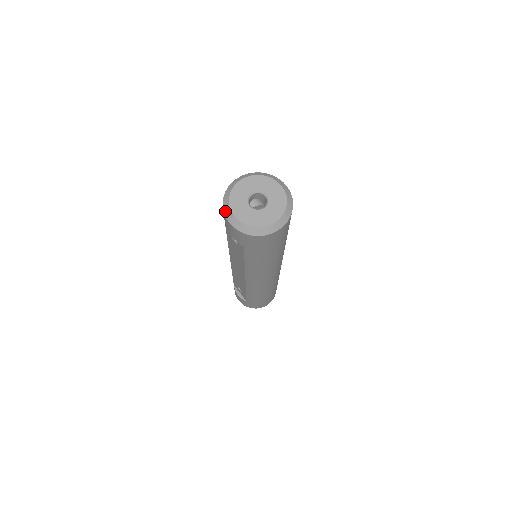
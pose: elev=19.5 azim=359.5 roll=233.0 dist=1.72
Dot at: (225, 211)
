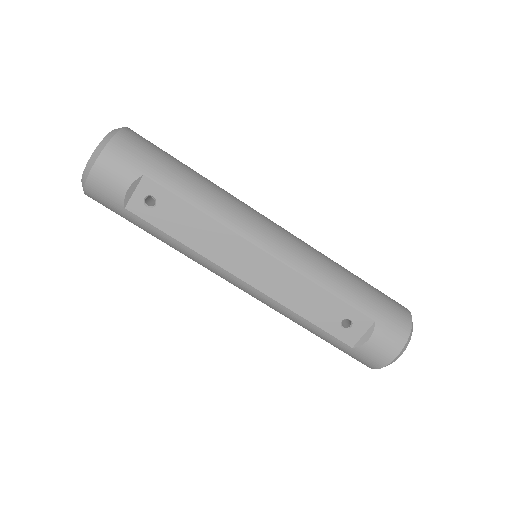
Dot at: (85, 178)
